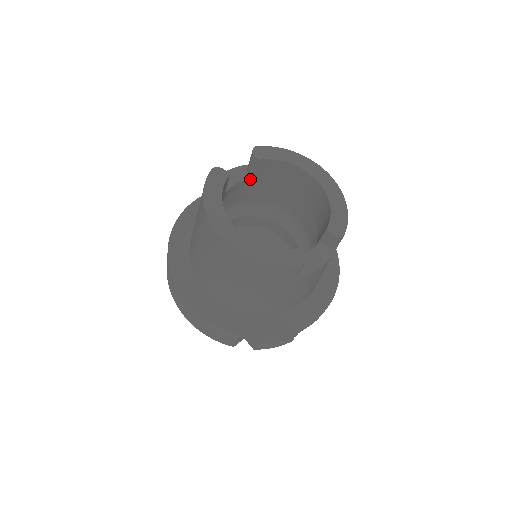
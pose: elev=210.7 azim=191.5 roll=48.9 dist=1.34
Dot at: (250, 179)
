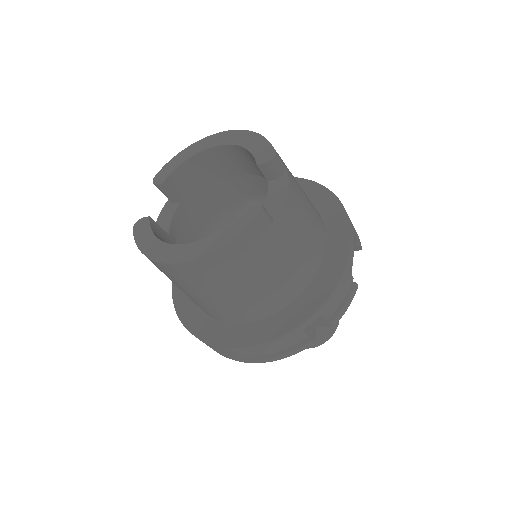
Dot at: (179, 205)
